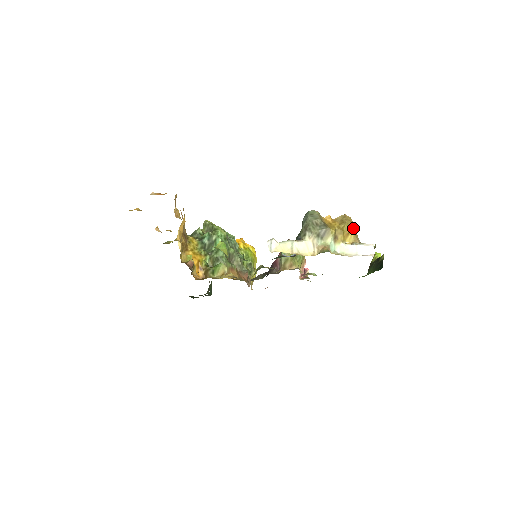
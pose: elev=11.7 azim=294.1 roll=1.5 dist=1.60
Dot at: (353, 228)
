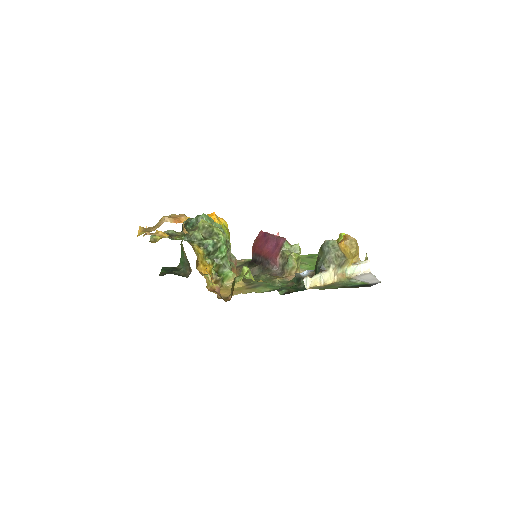
Dot at: (358, 249)
